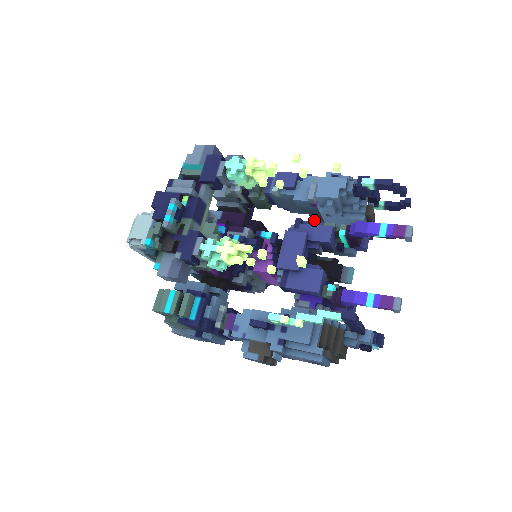
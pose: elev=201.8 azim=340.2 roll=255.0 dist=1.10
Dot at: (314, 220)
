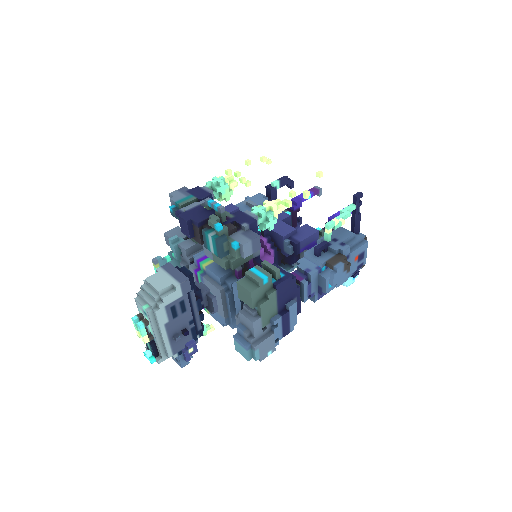
Dot at: occluded
